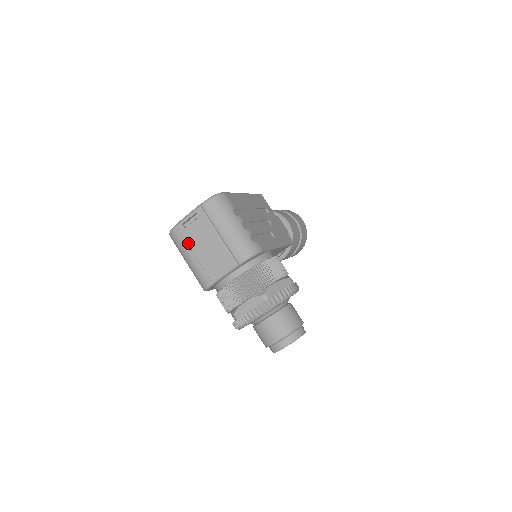
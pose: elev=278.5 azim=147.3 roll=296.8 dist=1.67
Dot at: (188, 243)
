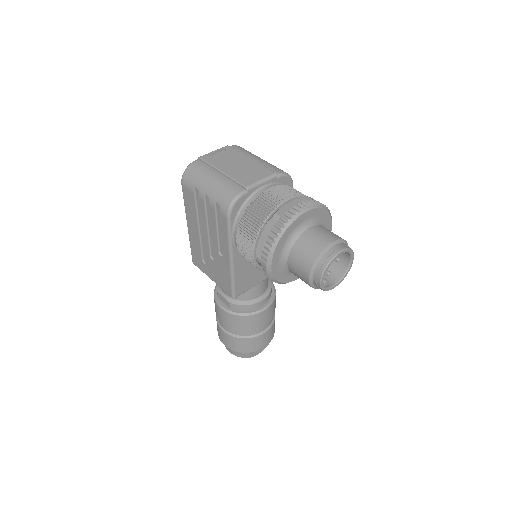
Dot at: (214, 165)
